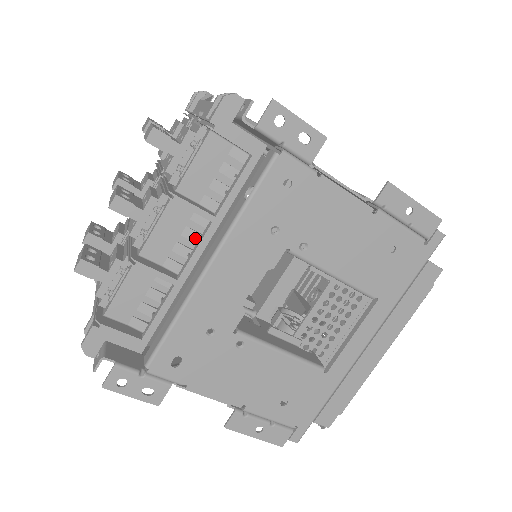
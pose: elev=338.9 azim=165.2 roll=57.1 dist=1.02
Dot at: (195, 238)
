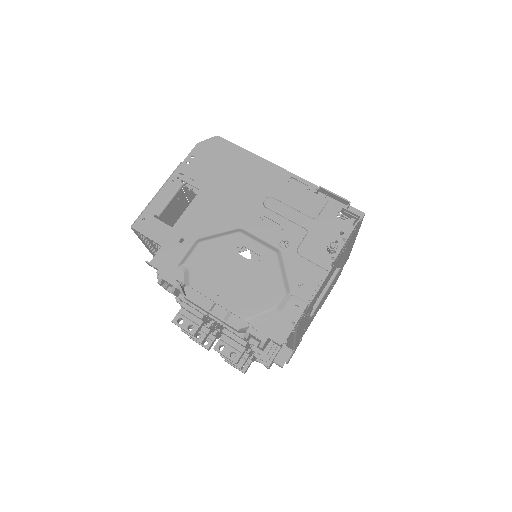
Dot at: occluded
